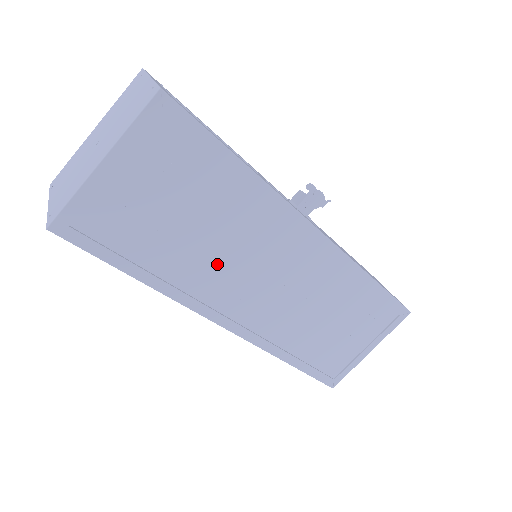
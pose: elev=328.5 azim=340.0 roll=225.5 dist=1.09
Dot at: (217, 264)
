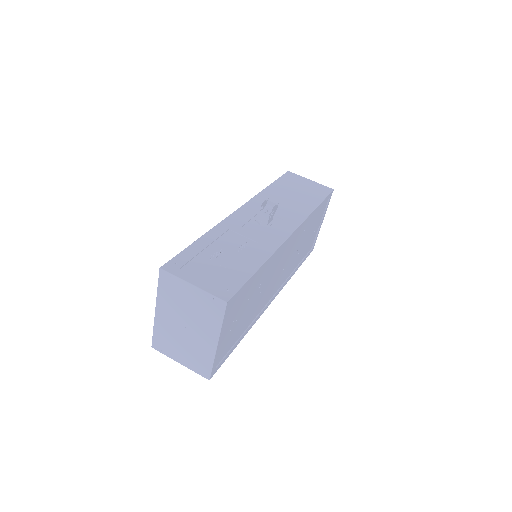
Dot at: (262, 296)
